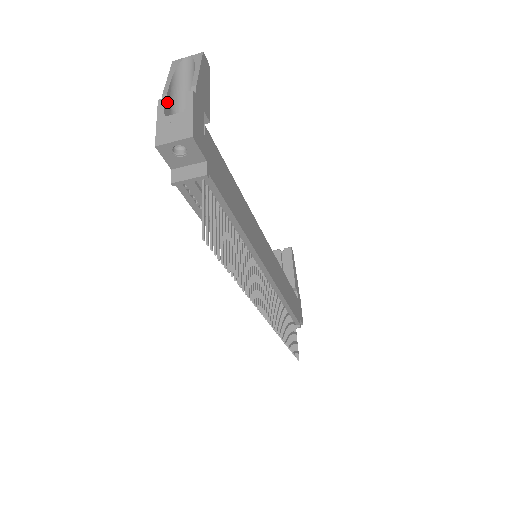
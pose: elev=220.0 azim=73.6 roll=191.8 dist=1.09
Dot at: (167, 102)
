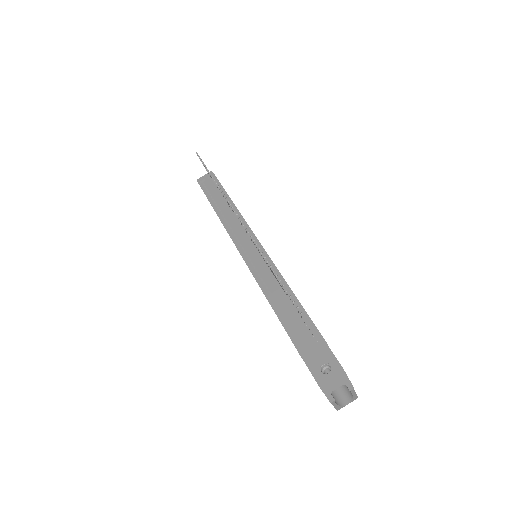
Dot at: occluded
